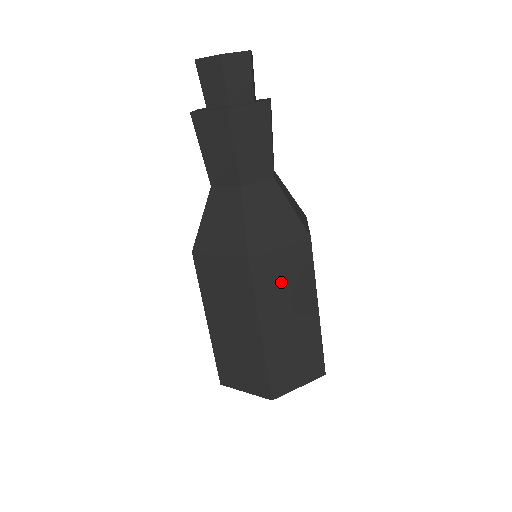
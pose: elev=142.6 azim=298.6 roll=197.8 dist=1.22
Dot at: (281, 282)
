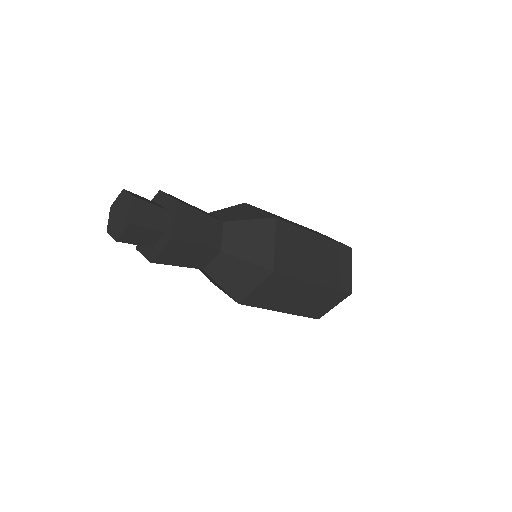
Dot at: (293, 254)
